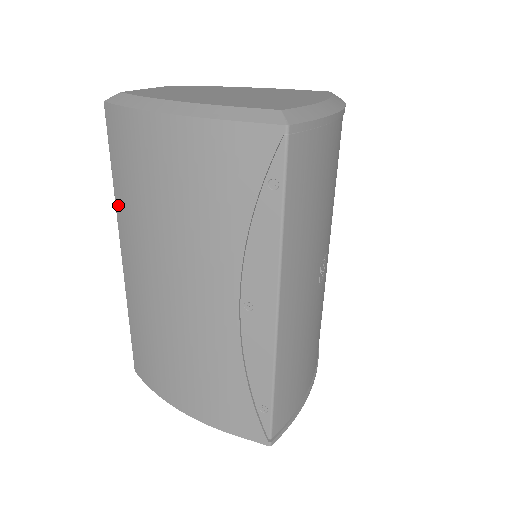
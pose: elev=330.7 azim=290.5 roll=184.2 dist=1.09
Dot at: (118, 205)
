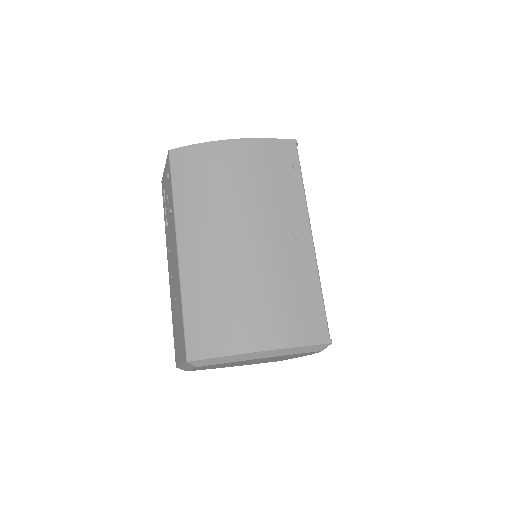
Dot at: (179, 209)
